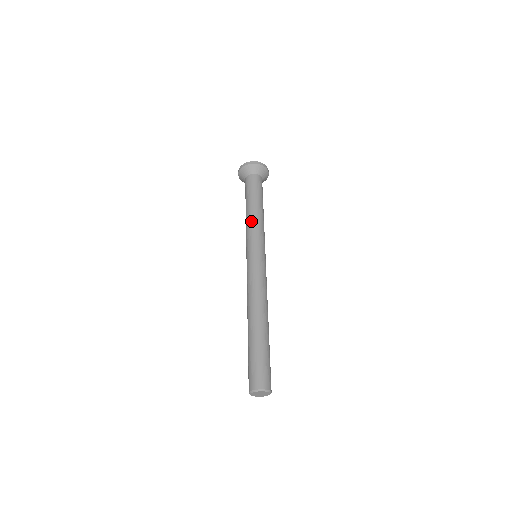
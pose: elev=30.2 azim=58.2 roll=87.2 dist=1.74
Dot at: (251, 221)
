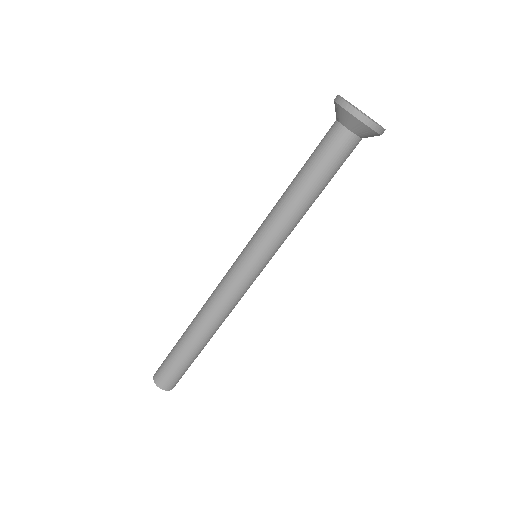
Dot at: (283, 216)
